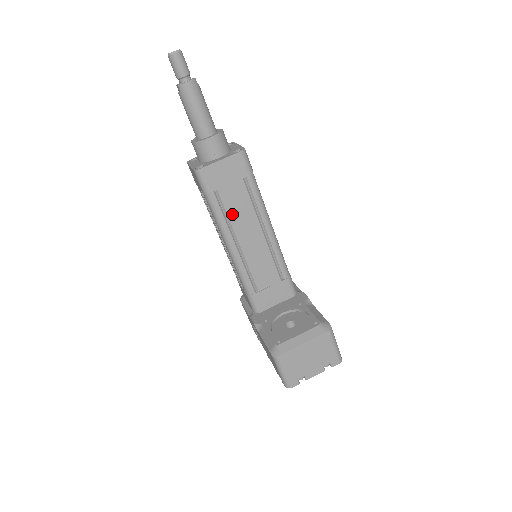
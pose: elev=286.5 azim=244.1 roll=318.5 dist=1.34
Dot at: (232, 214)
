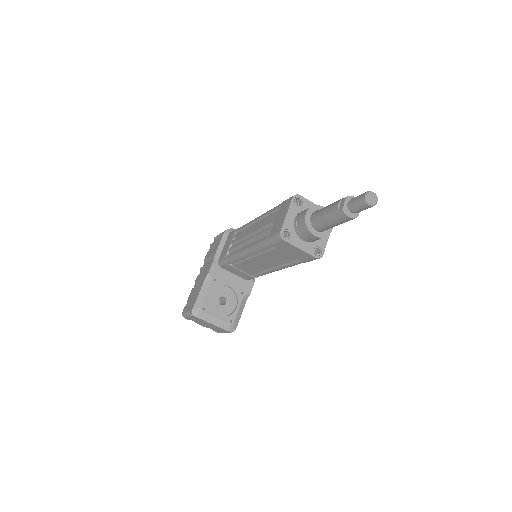
Dot at: (269, 254)
